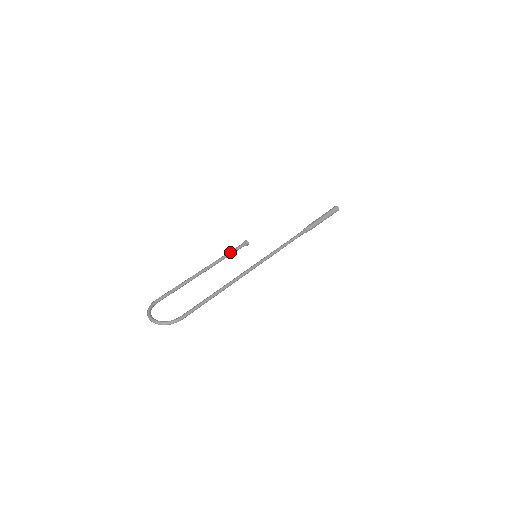
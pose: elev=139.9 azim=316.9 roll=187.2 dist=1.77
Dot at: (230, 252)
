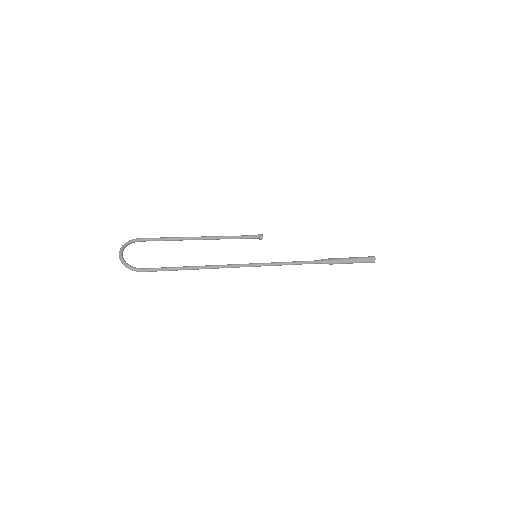
Dot at: (238, 236)
